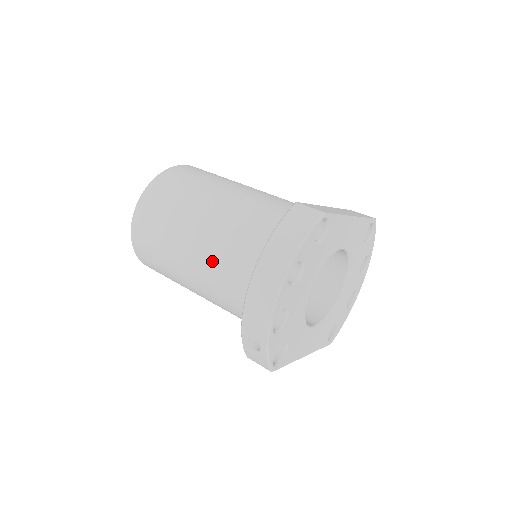
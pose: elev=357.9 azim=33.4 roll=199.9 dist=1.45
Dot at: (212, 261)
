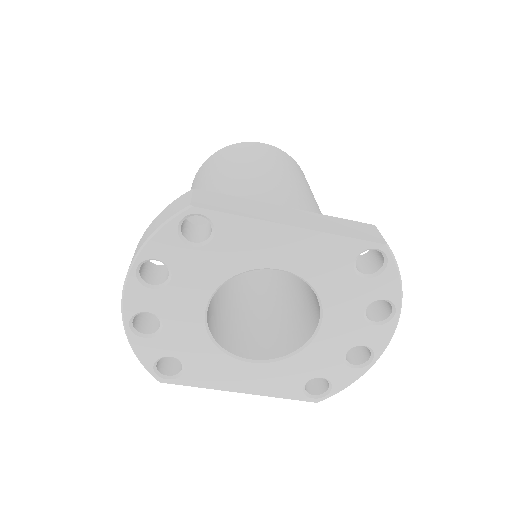
Dot at: occluded
